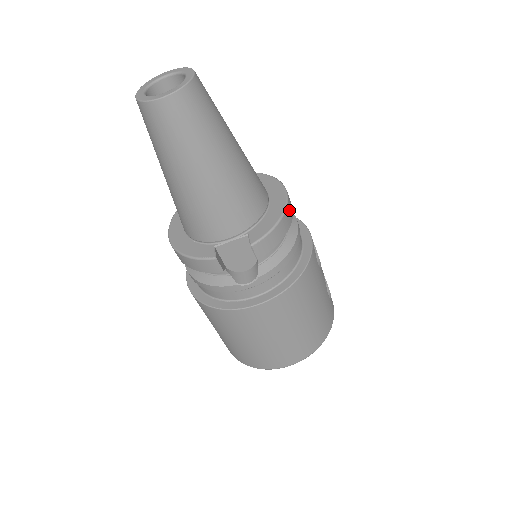
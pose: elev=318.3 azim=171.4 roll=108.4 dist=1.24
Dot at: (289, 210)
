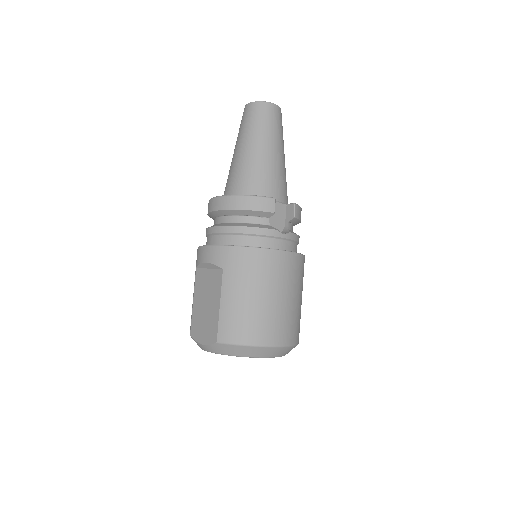
Dot at: occluded
